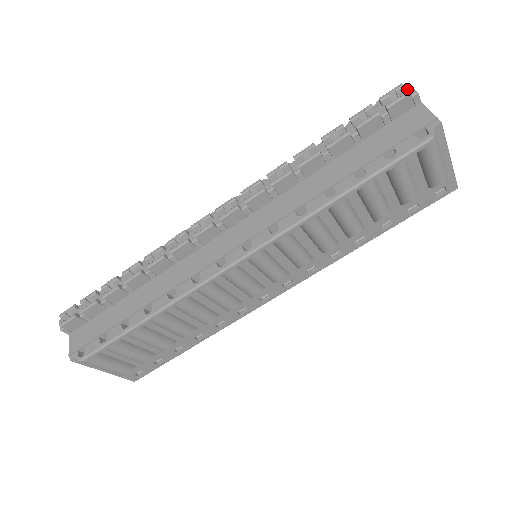
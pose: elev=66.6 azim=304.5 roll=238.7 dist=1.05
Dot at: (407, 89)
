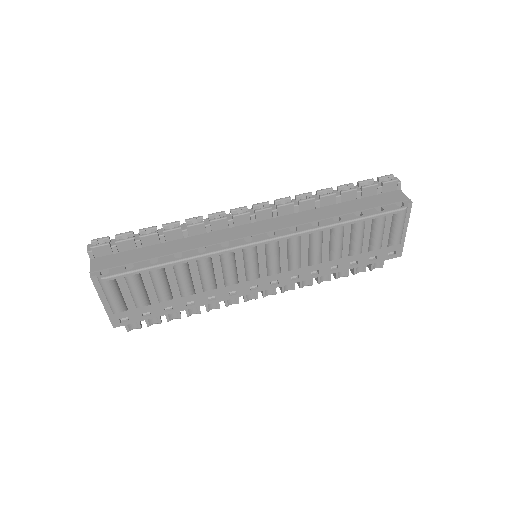
Dot at: (395, 178)
